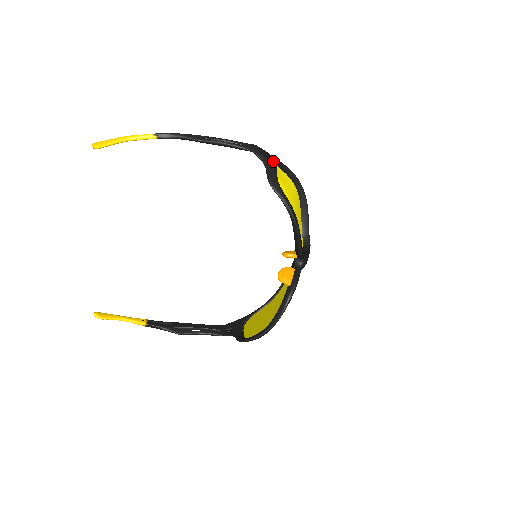
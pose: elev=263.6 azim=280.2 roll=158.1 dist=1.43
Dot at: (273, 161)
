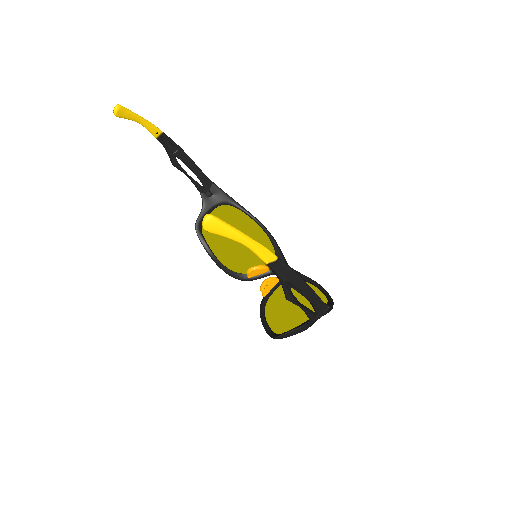
Dot at: occluded
